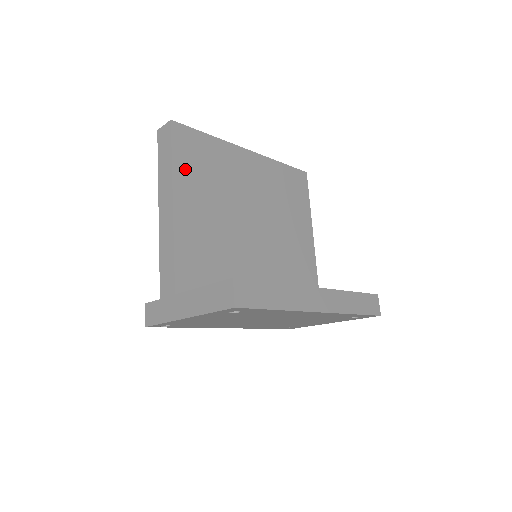
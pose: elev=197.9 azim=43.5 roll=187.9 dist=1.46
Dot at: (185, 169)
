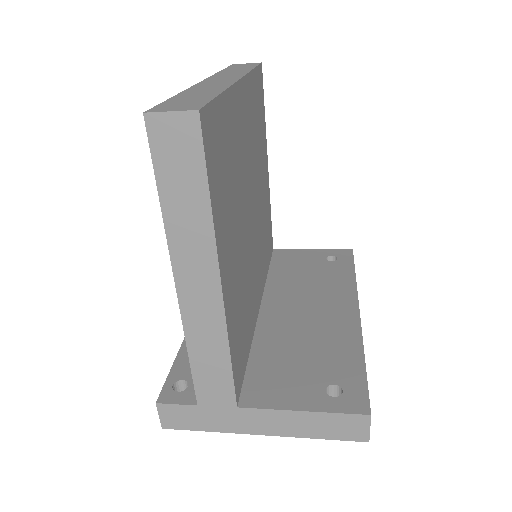
Dot at: (219, 204)
